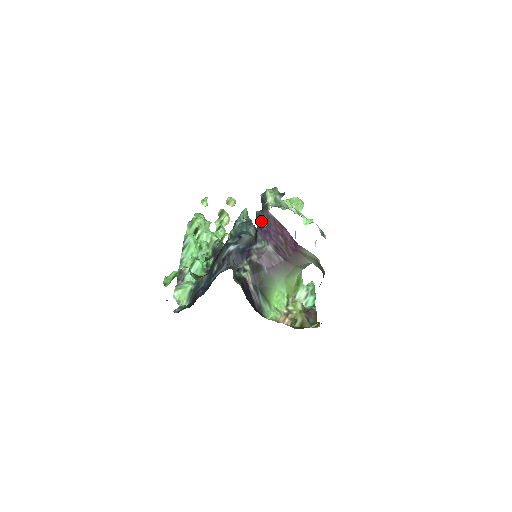
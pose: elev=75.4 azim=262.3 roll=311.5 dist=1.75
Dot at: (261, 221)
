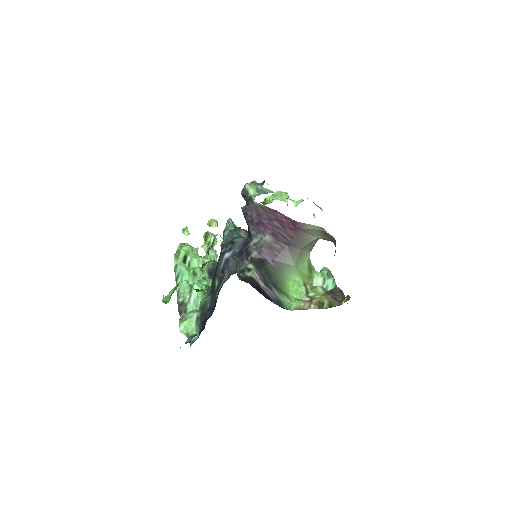
Dot at: (249, 215)
